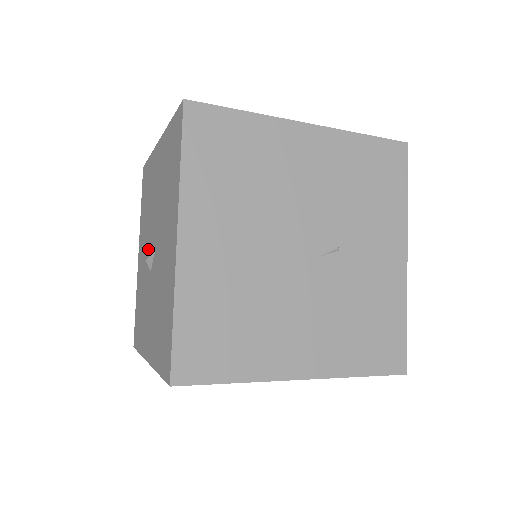
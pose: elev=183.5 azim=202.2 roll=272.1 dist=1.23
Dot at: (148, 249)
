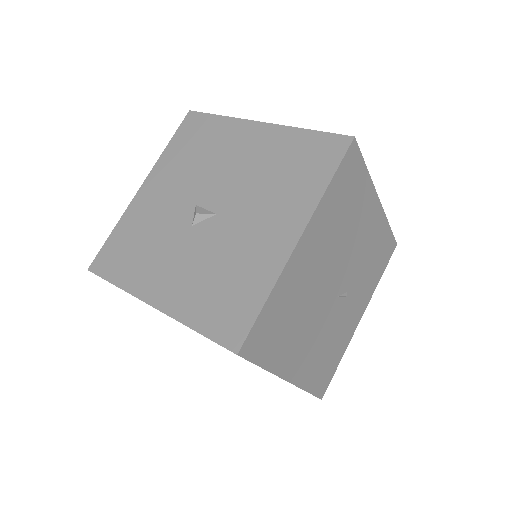
Dot at: (189, 200)
